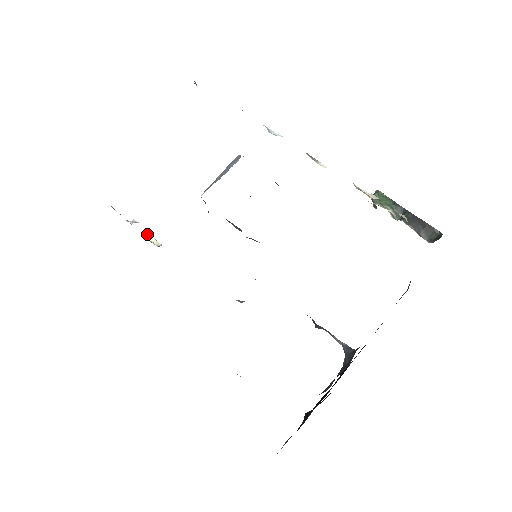
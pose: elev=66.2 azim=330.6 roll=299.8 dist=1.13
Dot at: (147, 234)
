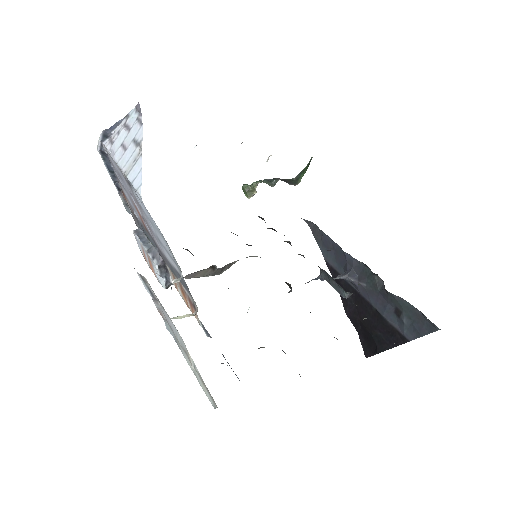
Dot at: (170, 318)
